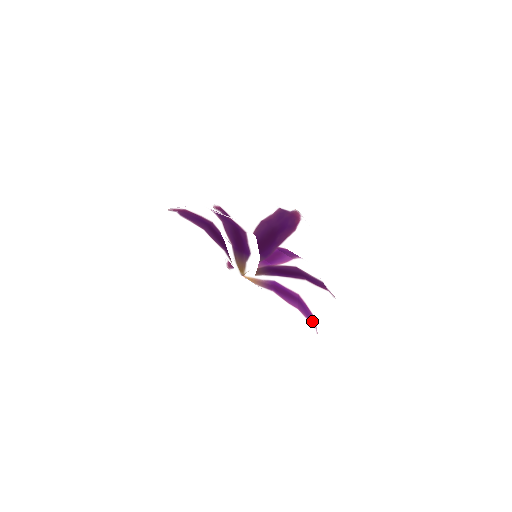
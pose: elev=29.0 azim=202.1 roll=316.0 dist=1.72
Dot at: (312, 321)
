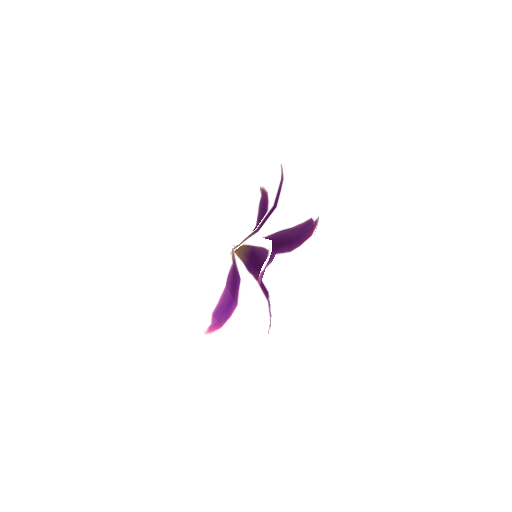
Dot at: (217, 316)
